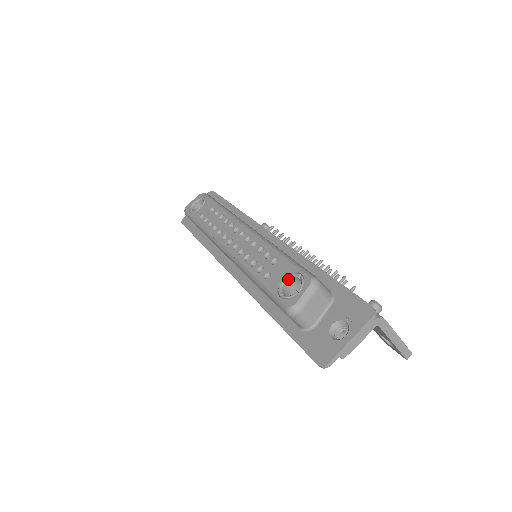
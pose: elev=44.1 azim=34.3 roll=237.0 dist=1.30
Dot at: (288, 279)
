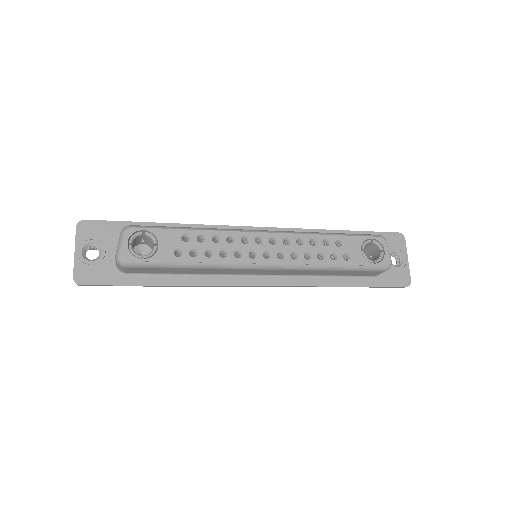
Dot at: occluded
